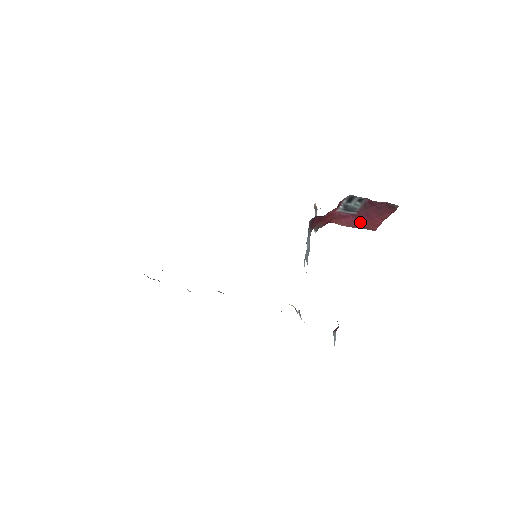
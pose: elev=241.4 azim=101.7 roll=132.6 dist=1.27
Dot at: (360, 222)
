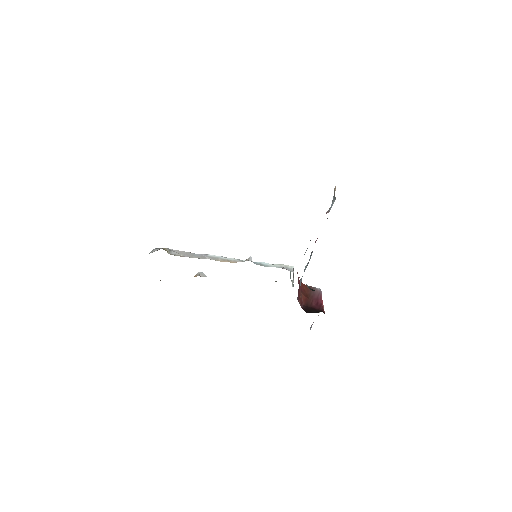
Dot at: occluded
